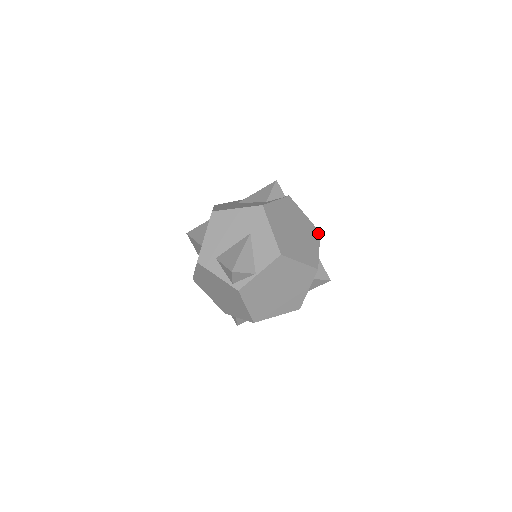
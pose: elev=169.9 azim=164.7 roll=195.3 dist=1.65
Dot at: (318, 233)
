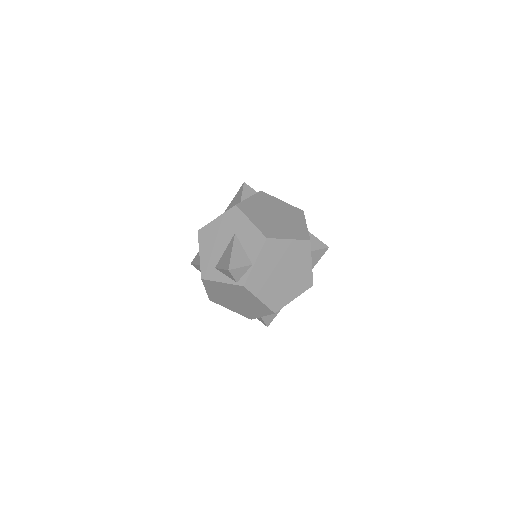
Dot at: (301, 212)
